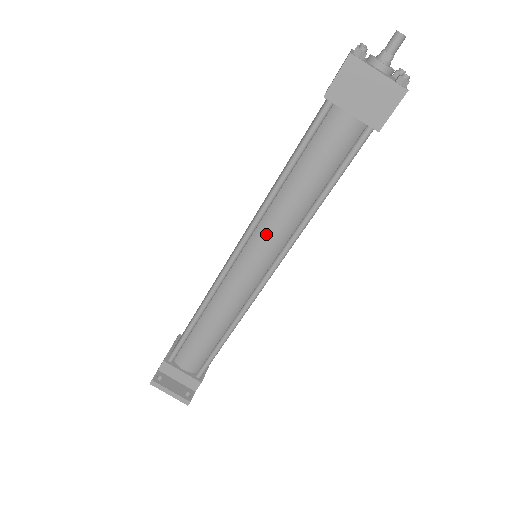
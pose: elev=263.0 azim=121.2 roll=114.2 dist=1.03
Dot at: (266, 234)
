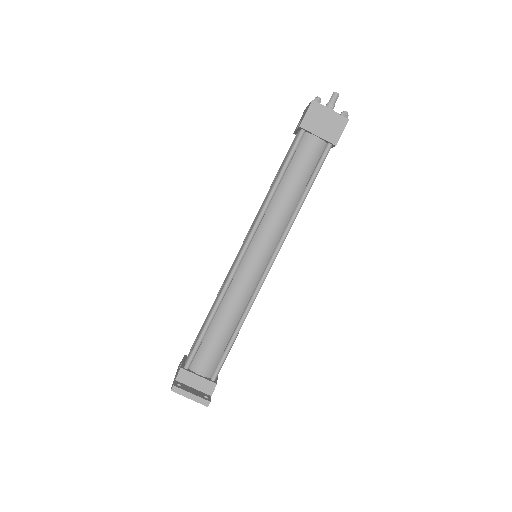
Dot at: (267, 229)
